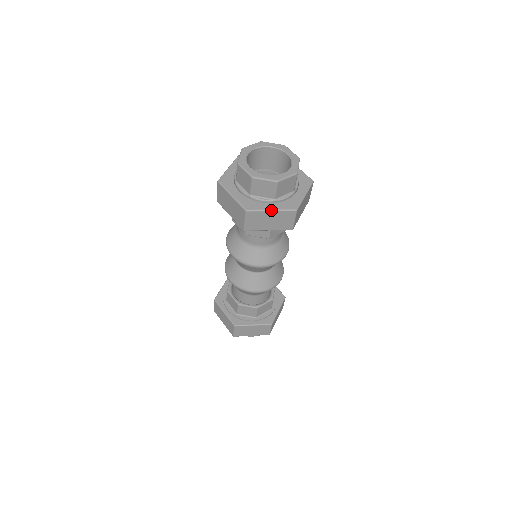
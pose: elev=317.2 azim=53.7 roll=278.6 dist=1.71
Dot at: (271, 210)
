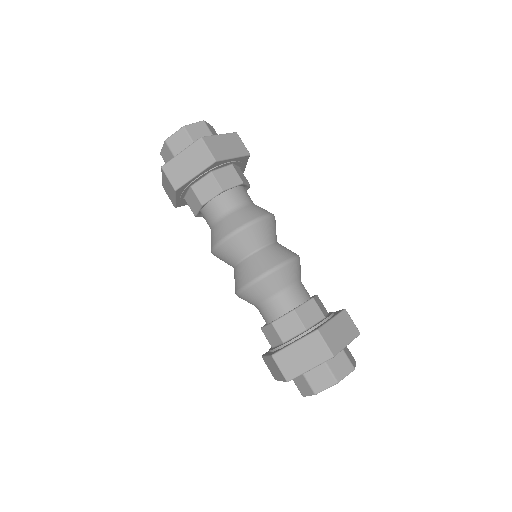
Dot at: (219, 135)
